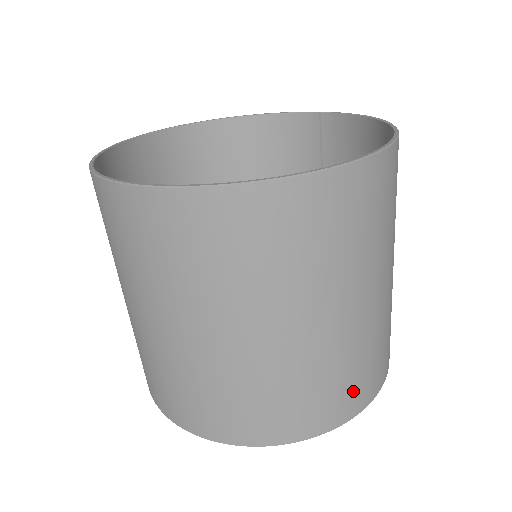
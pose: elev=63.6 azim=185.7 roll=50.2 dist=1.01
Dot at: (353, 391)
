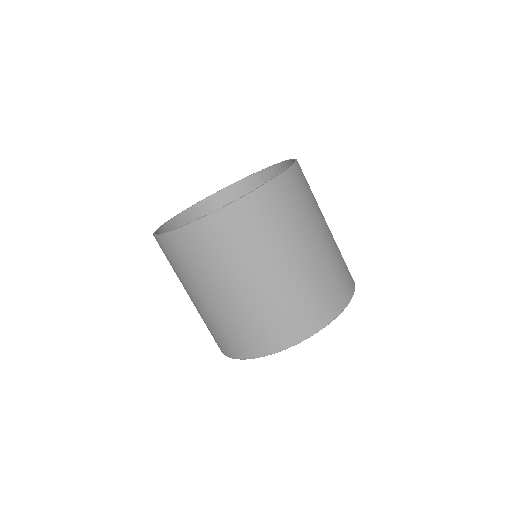
Dot at: (333, 296)
